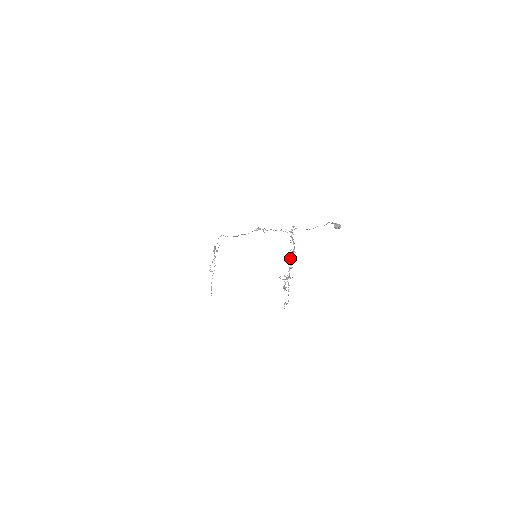
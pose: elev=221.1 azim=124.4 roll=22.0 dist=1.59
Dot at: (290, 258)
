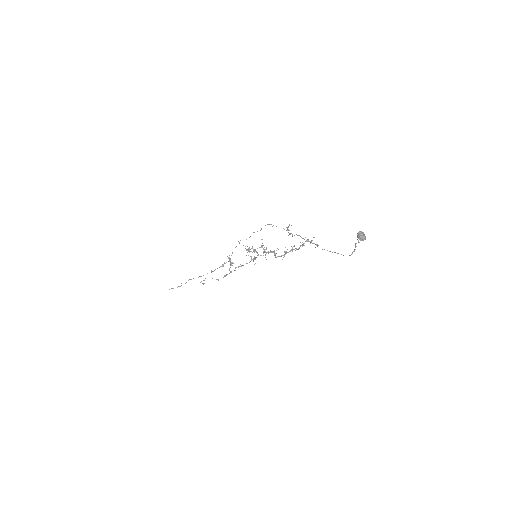
Dot at: occluded
